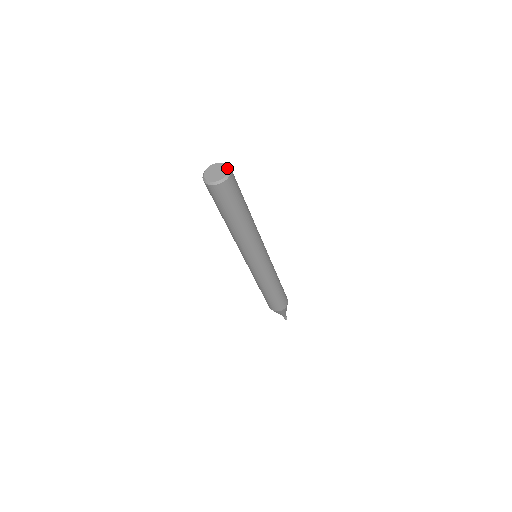
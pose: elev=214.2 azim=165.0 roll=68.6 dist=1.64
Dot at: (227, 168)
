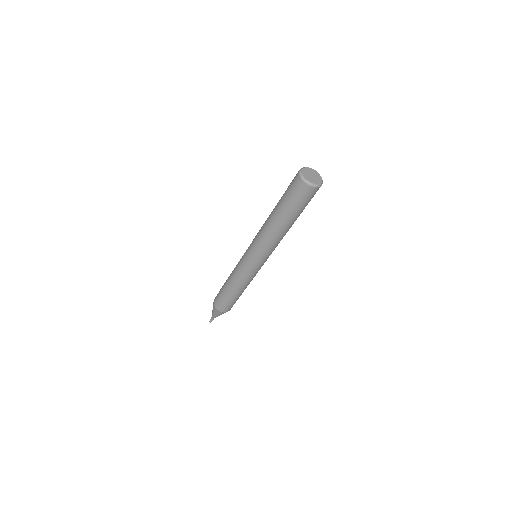
Dot at: (320, 183)
